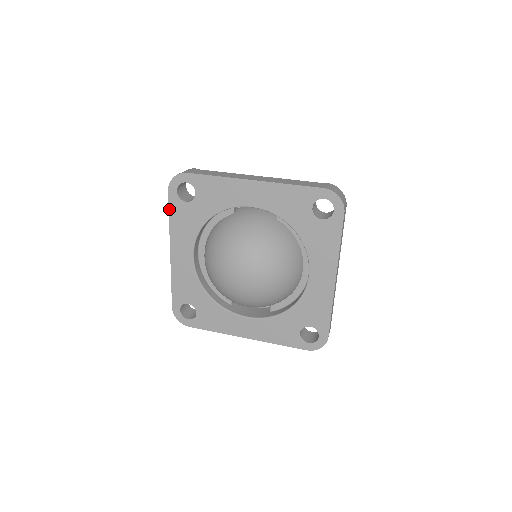
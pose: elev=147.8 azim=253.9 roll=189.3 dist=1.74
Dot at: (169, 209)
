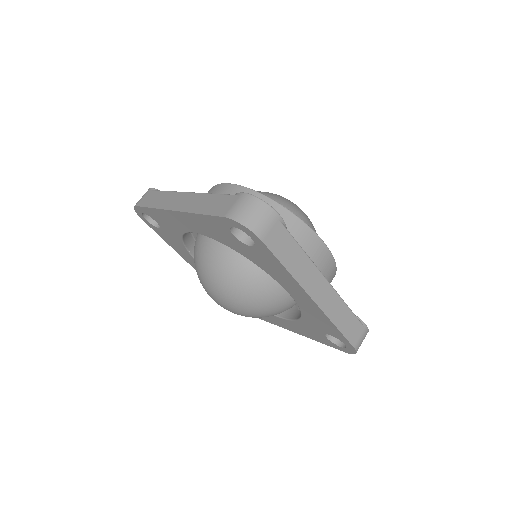
Dot at: occluded
